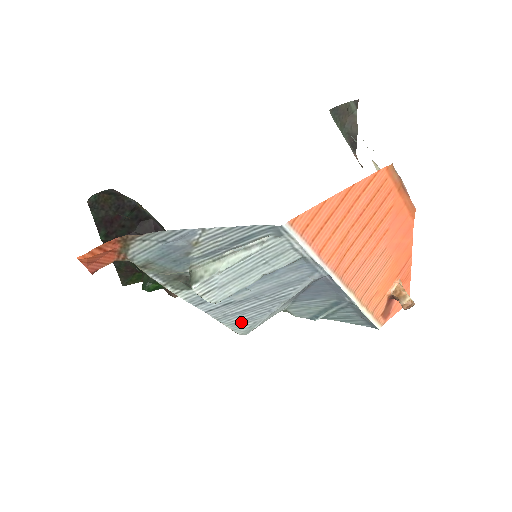
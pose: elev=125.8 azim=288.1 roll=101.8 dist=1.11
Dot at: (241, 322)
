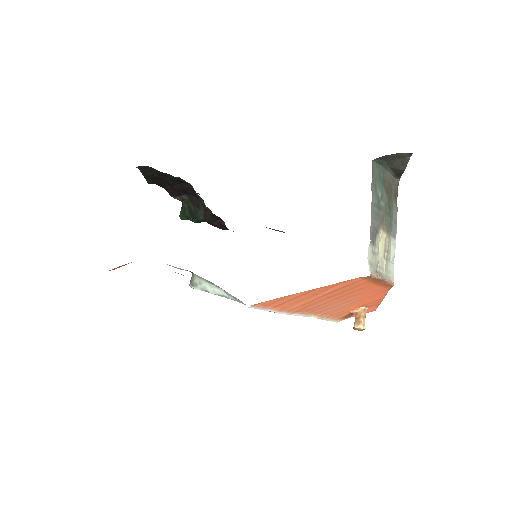
Dot at: occluded
